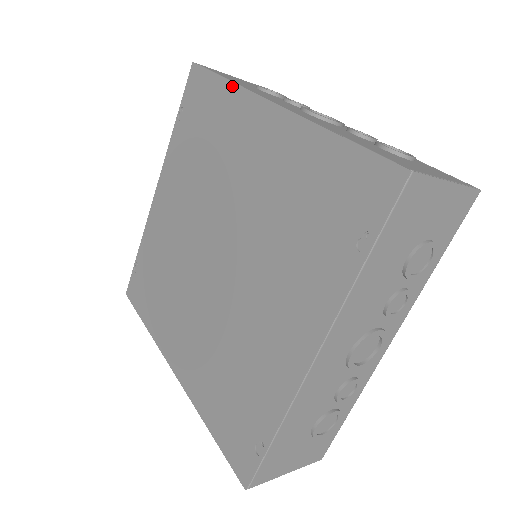
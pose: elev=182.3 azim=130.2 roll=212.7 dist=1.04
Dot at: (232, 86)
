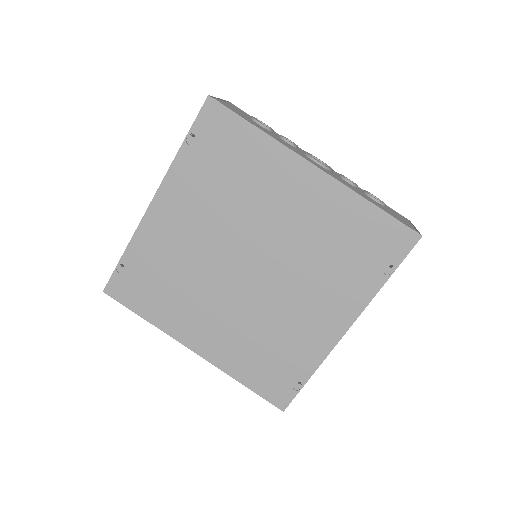
Dot at: (268, 138)
